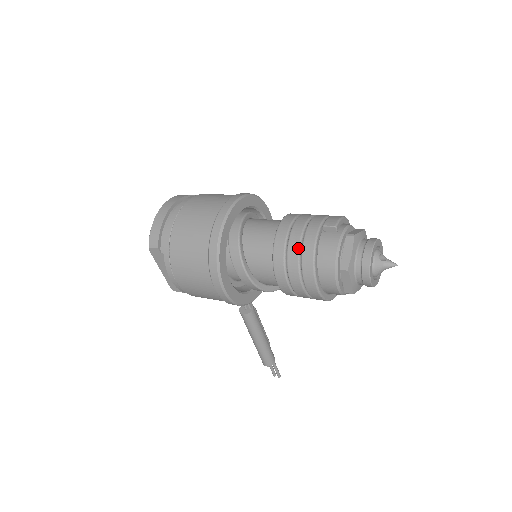
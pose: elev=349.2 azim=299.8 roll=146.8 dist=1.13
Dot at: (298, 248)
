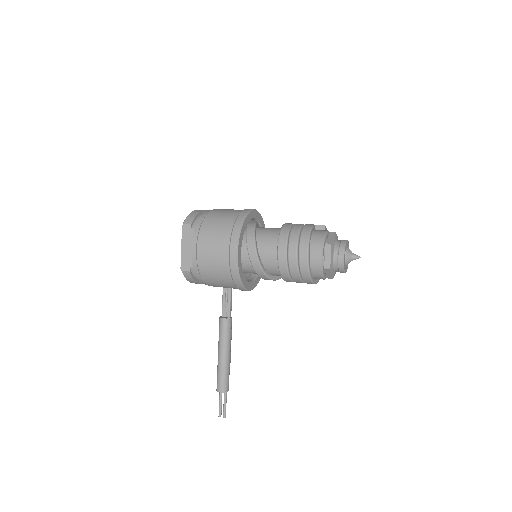
Dot at: (299, 229)
